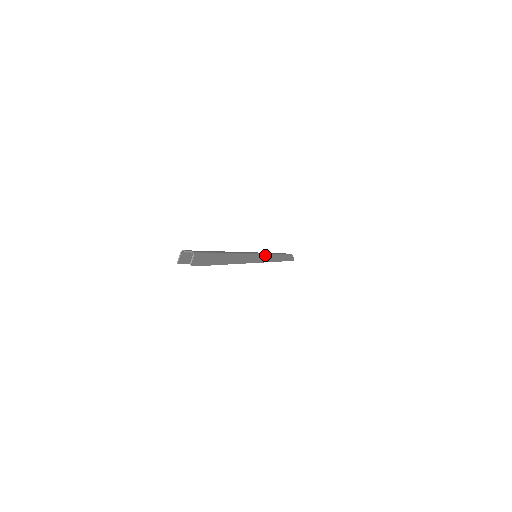
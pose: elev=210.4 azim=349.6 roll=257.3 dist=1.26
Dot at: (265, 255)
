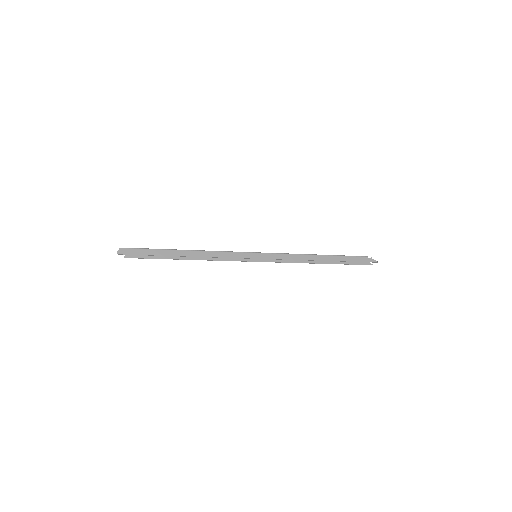
Dot at: (266, 254)
